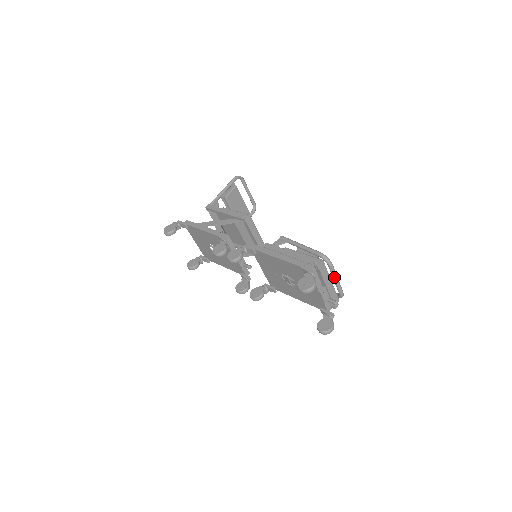
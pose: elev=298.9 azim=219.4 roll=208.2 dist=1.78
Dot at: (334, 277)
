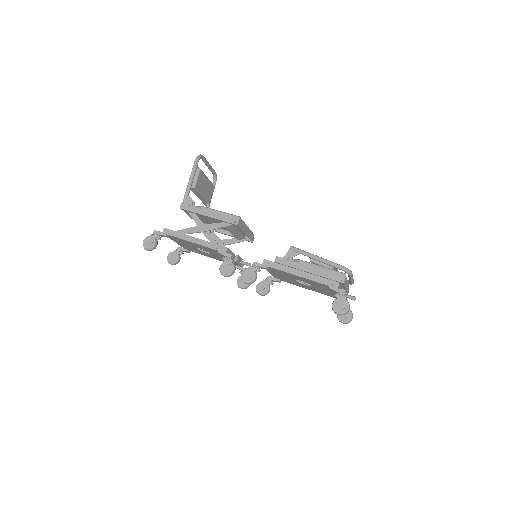
Dot at: (351, 279)
